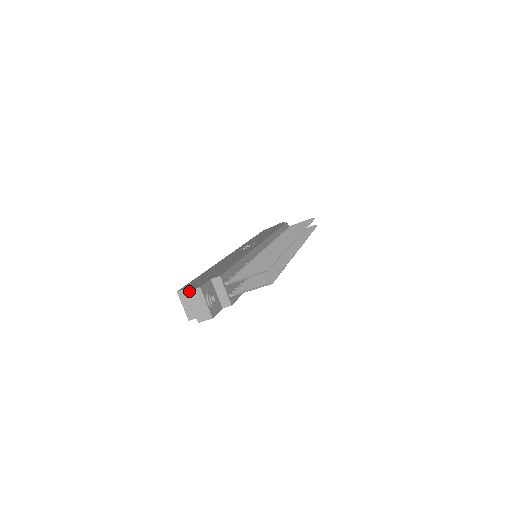
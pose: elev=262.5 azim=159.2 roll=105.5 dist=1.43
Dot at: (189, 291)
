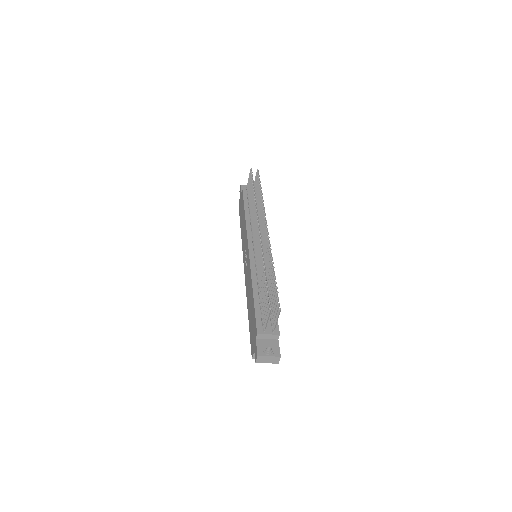
Dot at: (256, 361)
